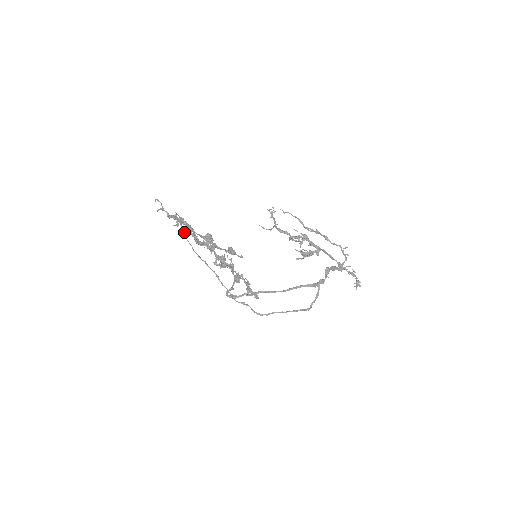
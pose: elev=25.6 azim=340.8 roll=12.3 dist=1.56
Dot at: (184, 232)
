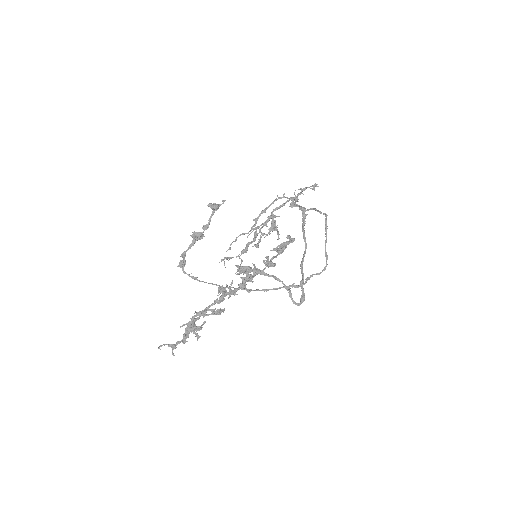
Dot at: (187, 274)
